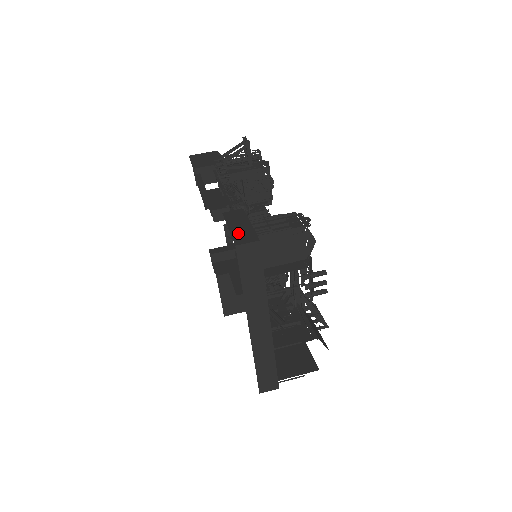
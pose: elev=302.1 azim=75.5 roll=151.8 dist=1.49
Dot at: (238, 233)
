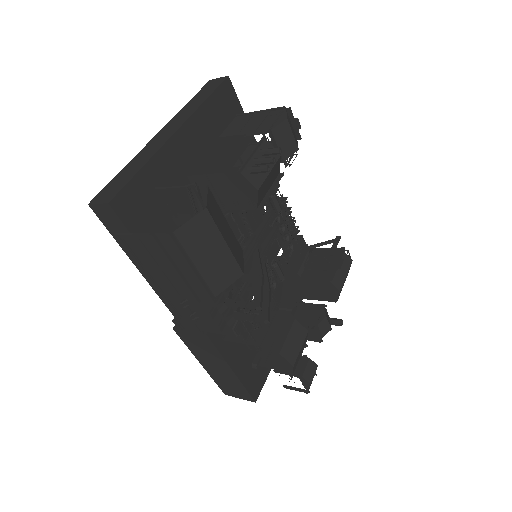
Dot at: occluded
